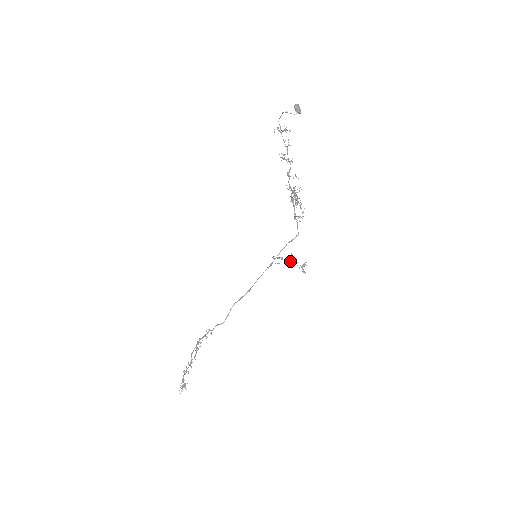
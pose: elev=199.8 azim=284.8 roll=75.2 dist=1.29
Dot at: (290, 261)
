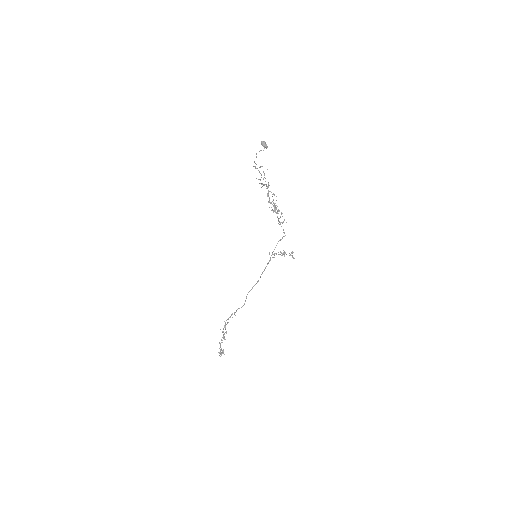
Dot at: (281, 252)
